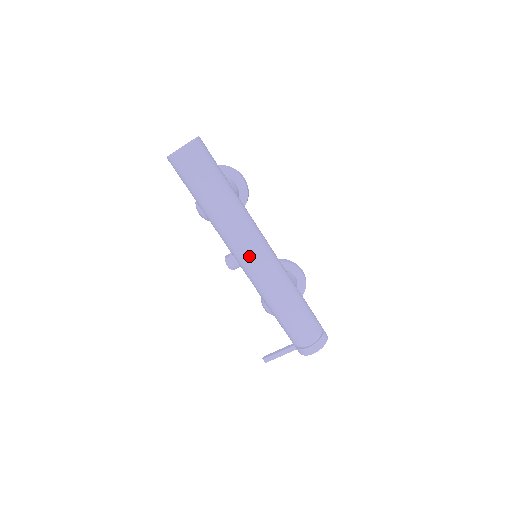
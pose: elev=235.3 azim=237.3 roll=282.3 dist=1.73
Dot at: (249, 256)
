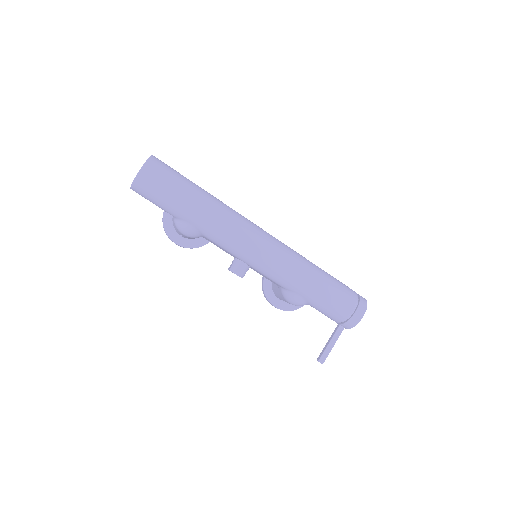
Dot at: (254, 243)
